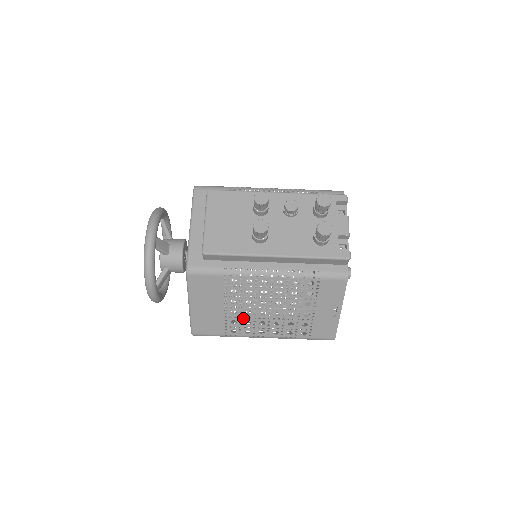
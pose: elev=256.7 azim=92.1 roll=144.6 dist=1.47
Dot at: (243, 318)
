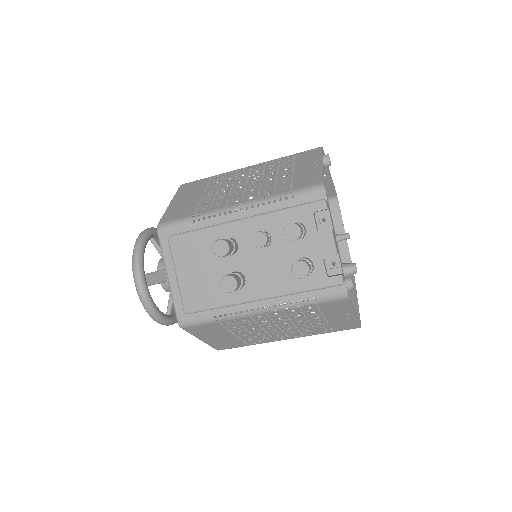
Dot at: (257, 336)
